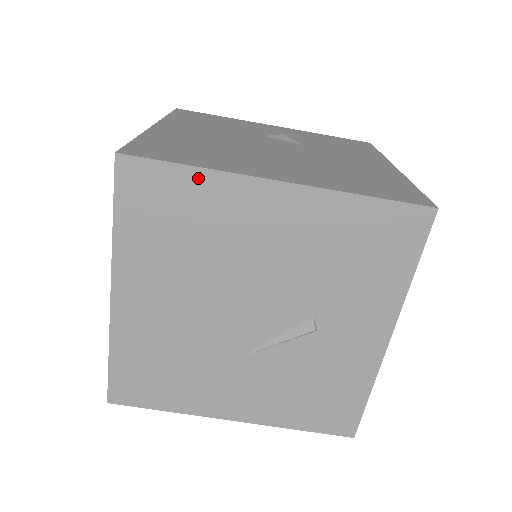
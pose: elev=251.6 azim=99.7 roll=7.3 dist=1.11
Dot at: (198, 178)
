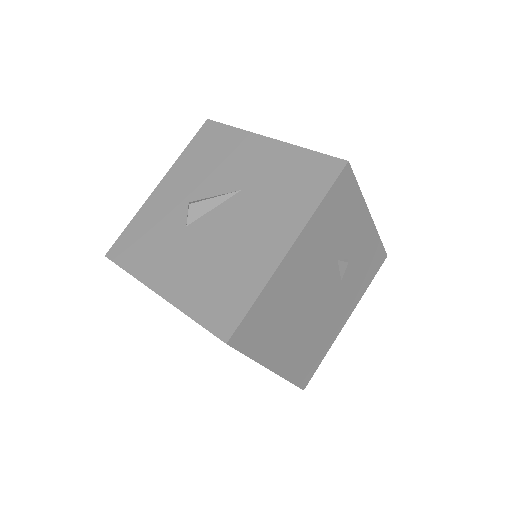
Dot at: occluded
